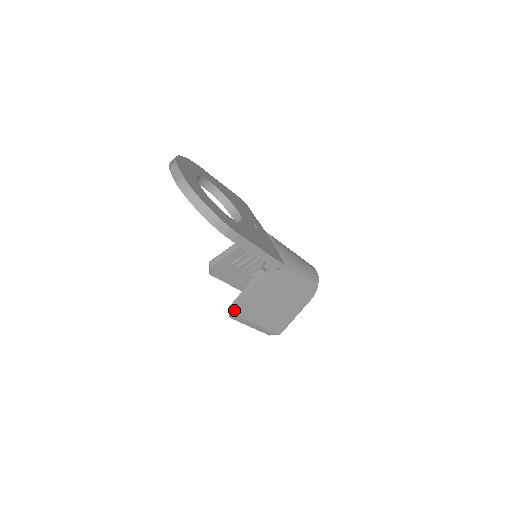
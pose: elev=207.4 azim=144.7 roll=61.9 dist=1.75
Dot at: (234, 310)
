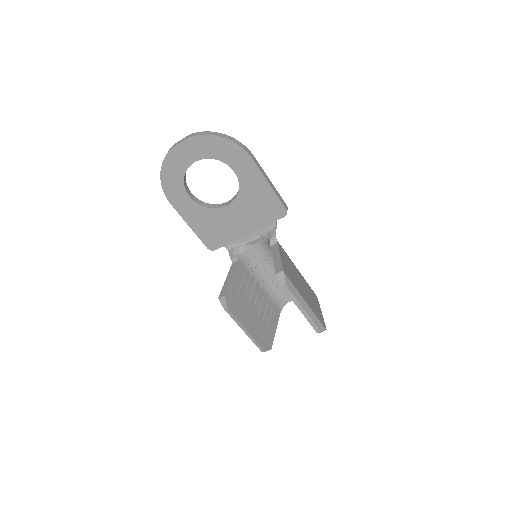
Dot at: (283, 269)
